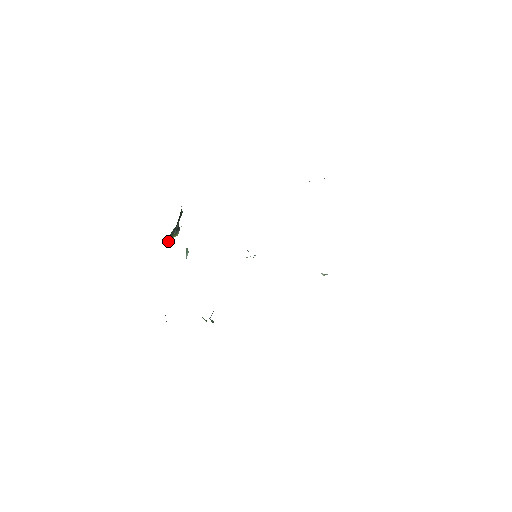
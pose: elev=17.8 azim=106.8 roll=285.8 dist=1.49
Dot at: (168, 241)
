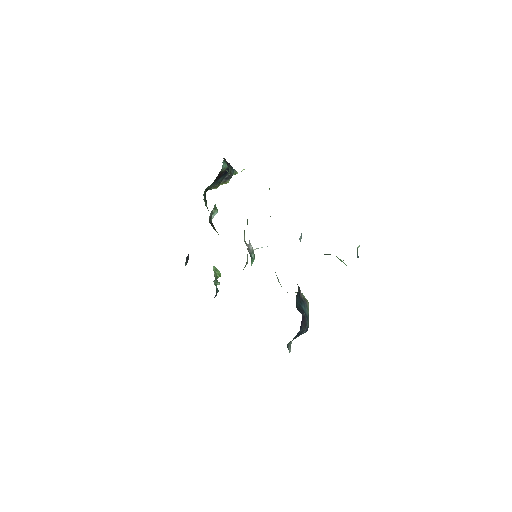
Dot at: (211, 189)
